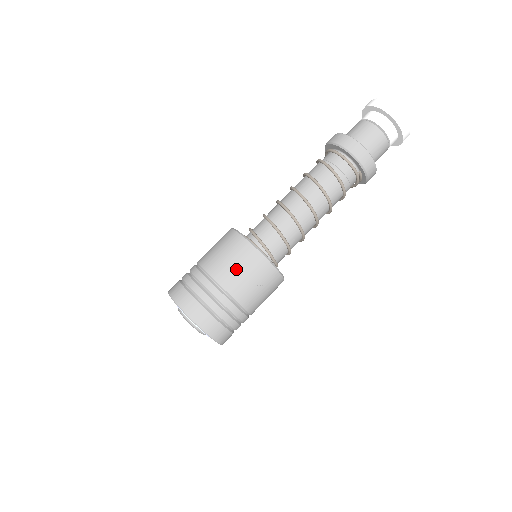
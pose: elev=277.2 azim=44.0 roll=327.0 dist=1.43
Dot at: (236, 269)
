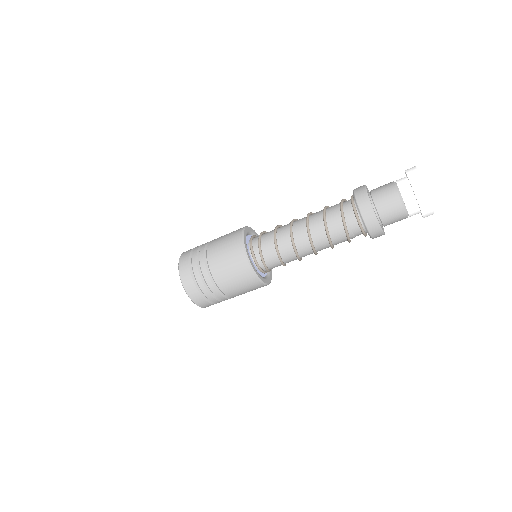
Dot at: (244, 292)
